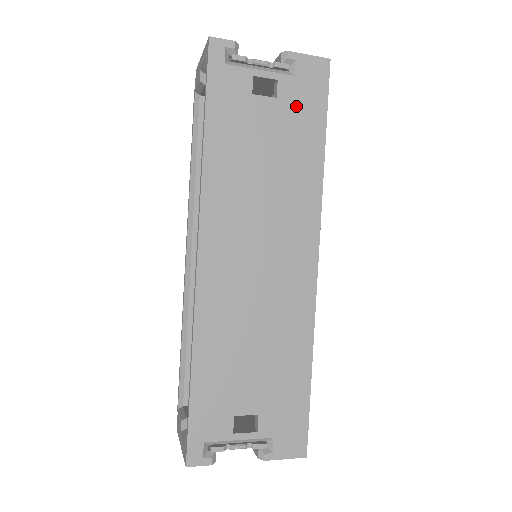
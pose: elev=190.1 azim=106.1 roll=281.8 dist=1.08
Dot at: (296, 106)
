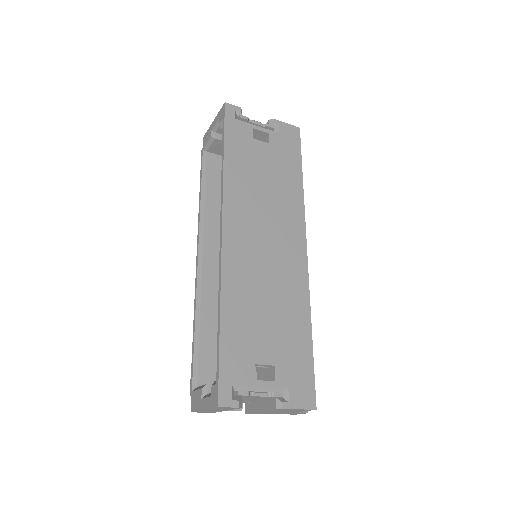
Dot at: (282, 150)
